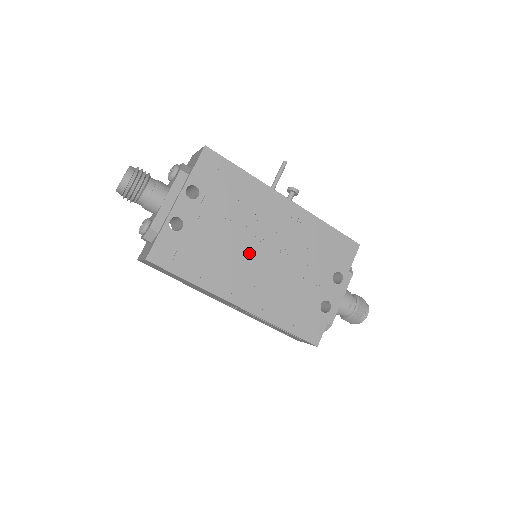
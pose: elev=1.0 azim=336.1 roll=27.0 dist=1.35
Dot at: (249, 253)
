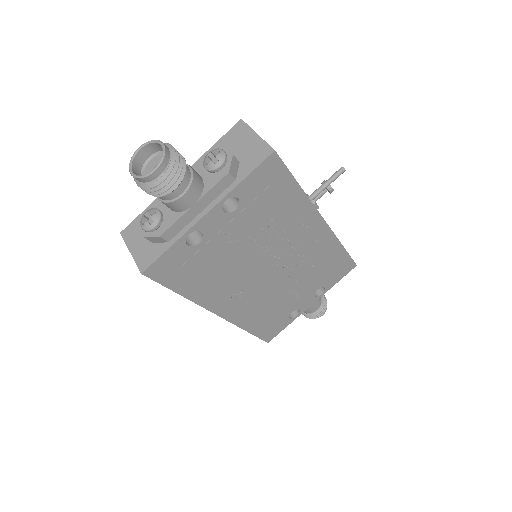
Dot at: (255, 270)
